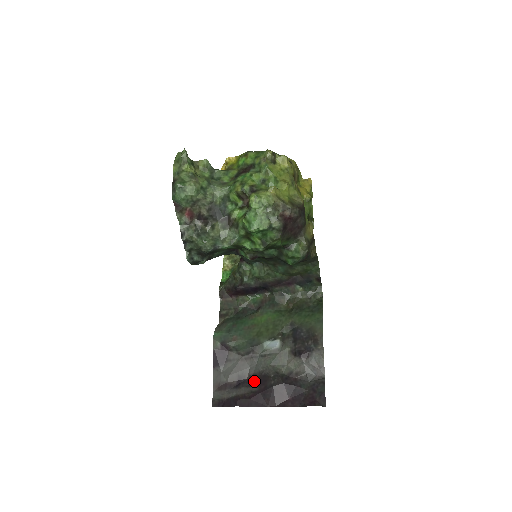
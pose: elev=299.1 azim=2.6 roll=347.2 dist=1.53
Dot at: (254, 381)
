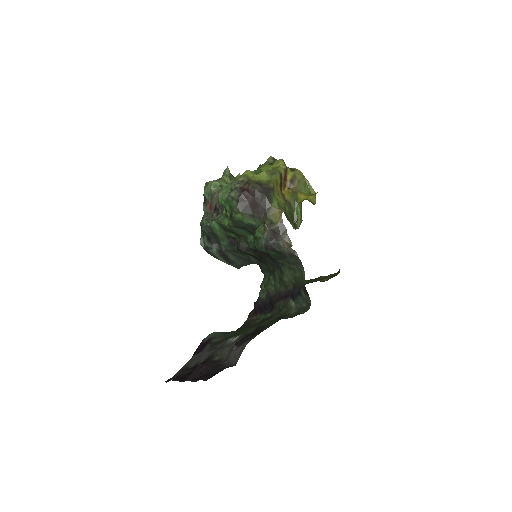
Dot at: occluded
